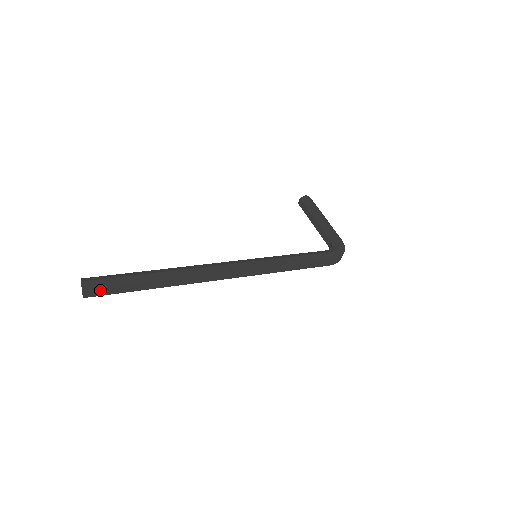
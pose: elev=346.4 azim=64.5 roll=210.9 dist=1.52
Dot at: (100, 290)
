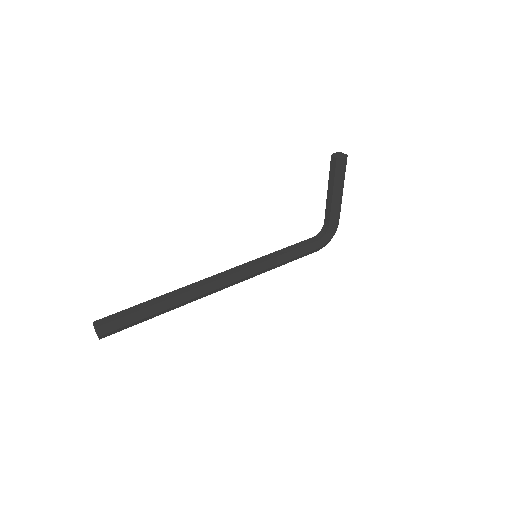
Dot at: (113, 333)
